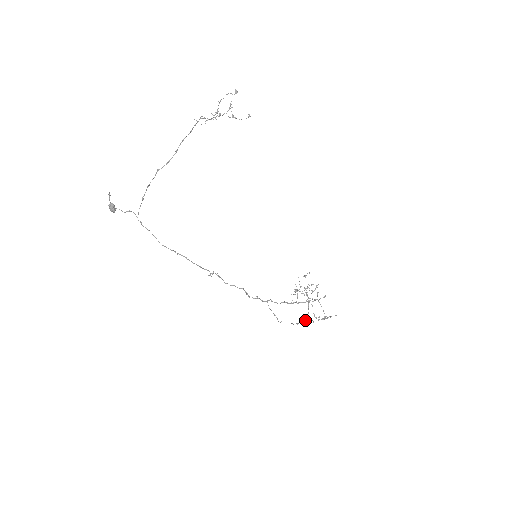
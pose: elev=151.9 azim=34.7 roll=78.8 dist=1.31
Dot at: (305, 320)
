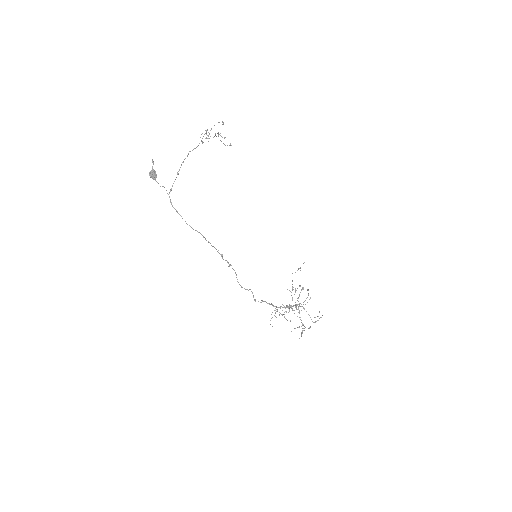
Dot at: occluded
